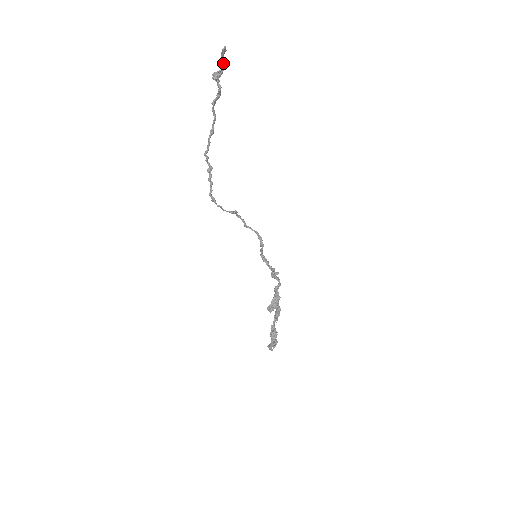
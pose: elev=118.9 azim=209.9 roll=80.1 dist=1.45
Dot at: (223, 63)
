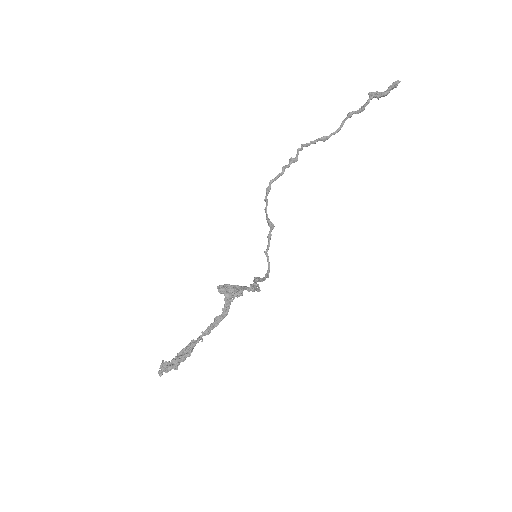
Dot at: (387, 90)
